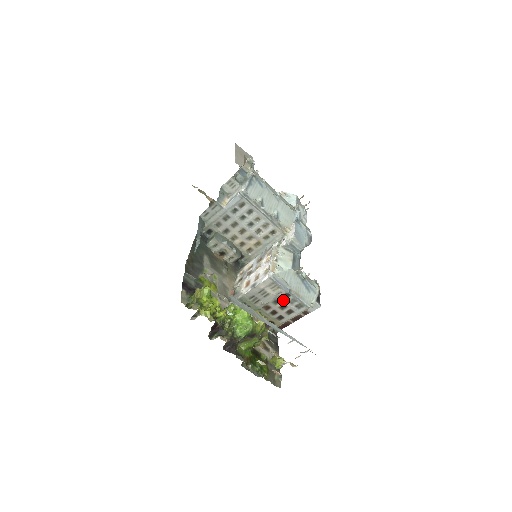
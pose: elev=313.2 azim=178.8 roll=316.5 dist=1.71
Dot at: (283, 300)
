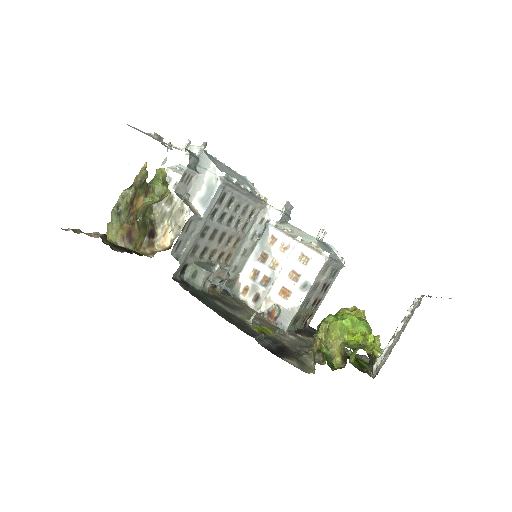
Dot at: (326, 279)
